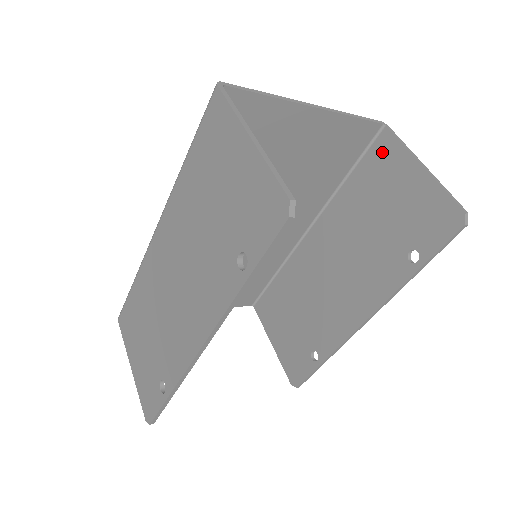
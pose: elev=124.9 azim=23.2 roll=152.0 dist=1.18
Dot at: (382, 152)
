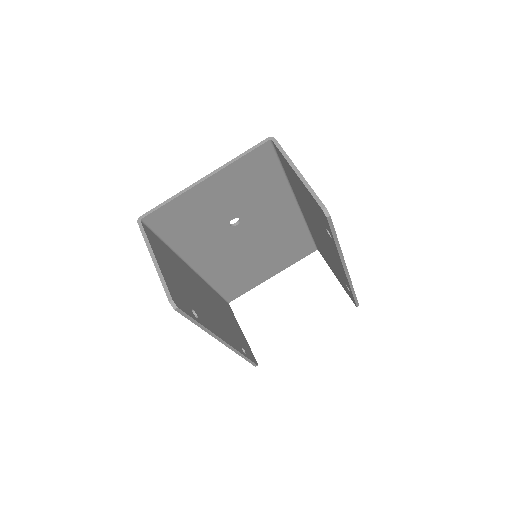
Dot at: (282, 159)
